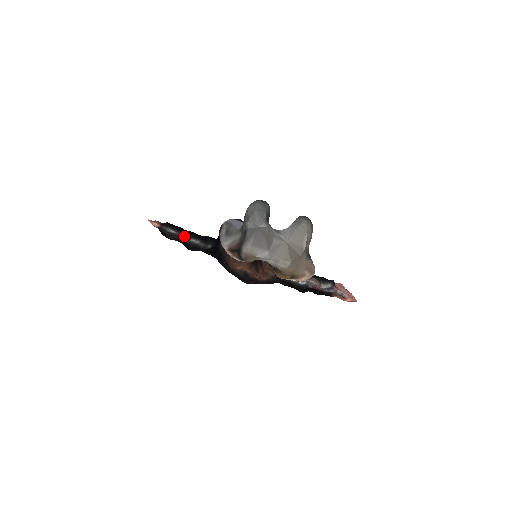
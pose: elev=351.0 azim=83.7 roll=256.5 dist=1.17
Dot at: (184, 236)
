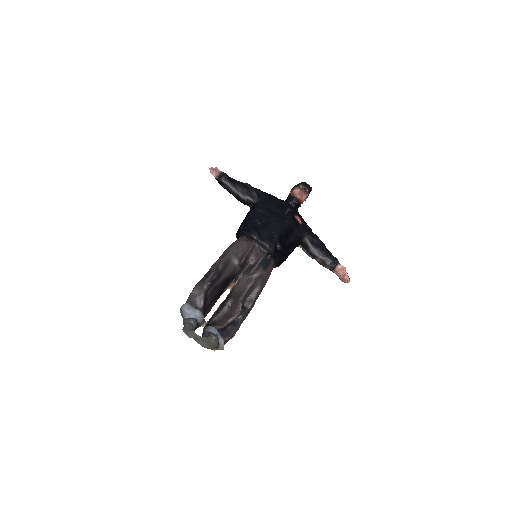
Dot at: occluded
